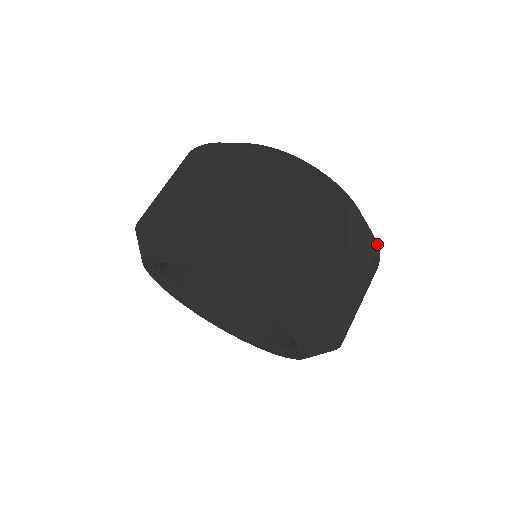
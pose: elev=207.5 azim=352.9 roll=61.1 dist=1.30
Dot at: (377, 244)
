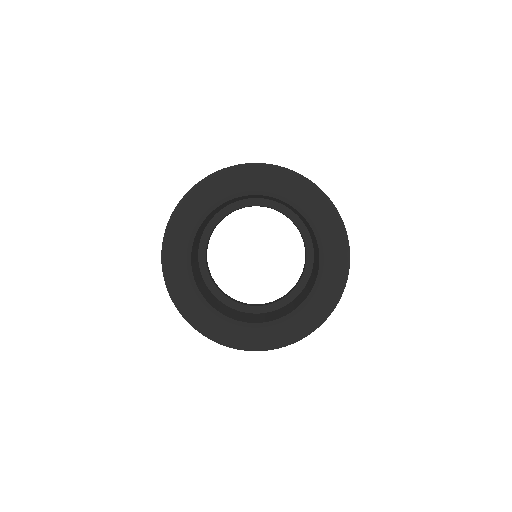
Dot at: occluded
